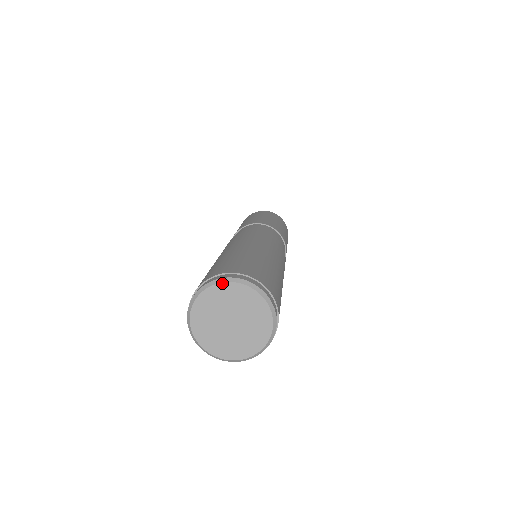
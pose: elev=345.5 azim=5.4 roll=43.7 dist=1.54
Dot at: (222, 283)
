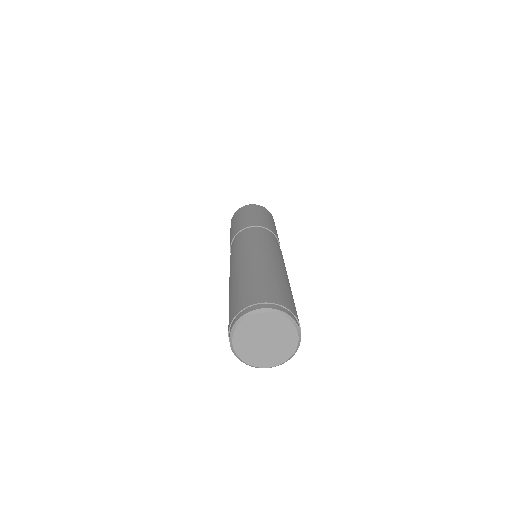
Dot at: (246, 319)
